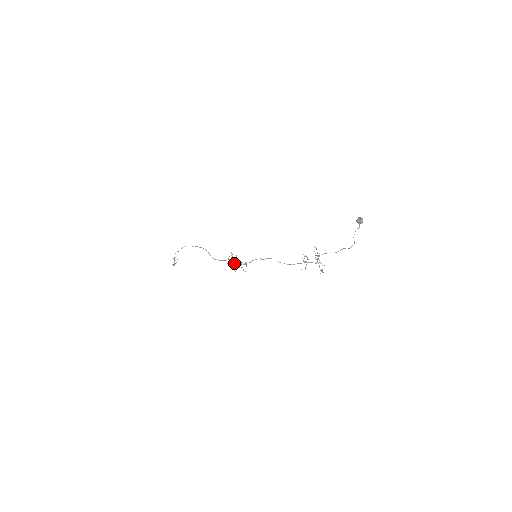
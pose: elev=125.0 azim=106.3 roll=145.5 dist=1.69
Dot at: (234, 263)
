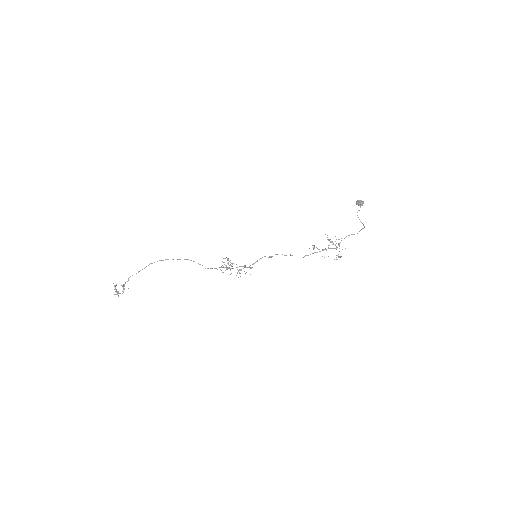
Dot at: (232, 268)
